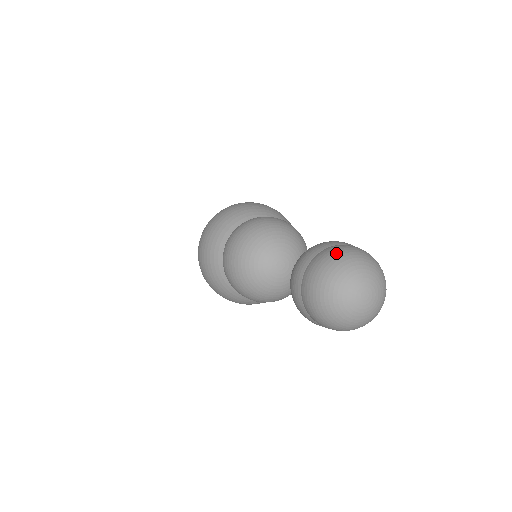
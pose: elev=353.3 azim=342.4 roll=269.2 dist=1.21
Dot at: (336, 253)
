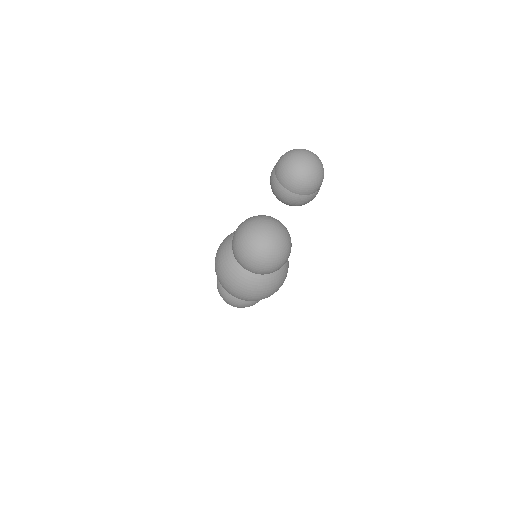
Dot at: (282, 155)
